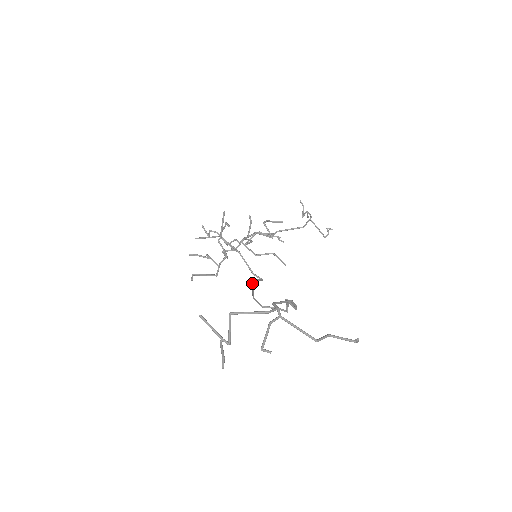
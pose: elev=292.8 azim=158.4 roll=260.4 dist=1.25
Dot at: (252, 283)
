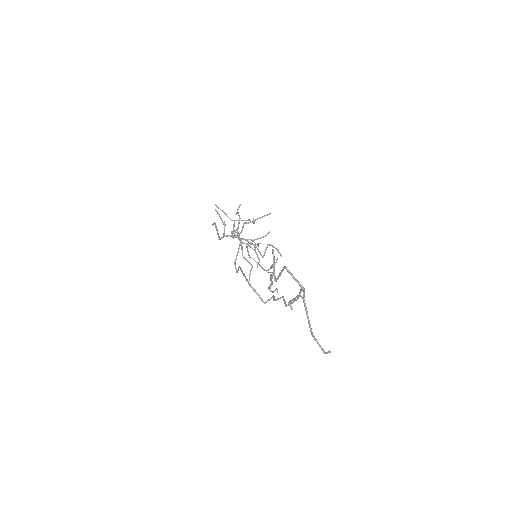
Dot at: occluded
